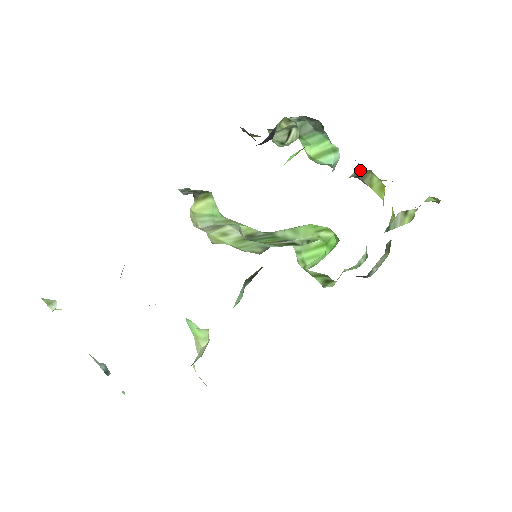
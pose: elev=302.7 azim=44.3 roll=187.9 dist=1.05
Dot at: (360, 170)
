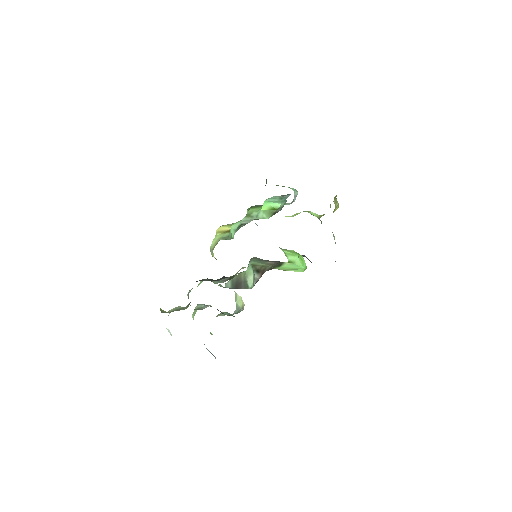
Dot at: occluded
